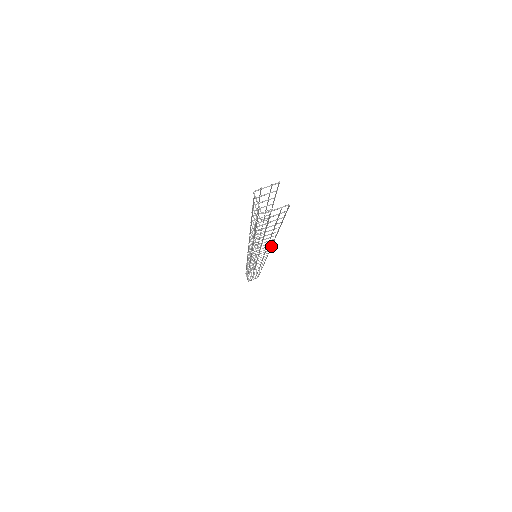
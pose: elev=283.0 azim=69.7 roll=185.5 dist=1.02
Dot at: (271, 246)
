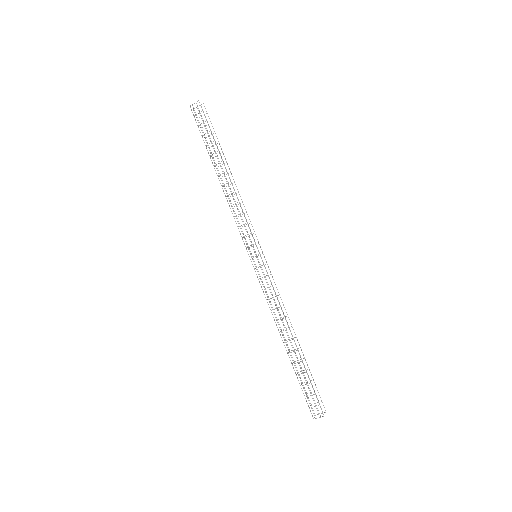
Dot at: occluded
